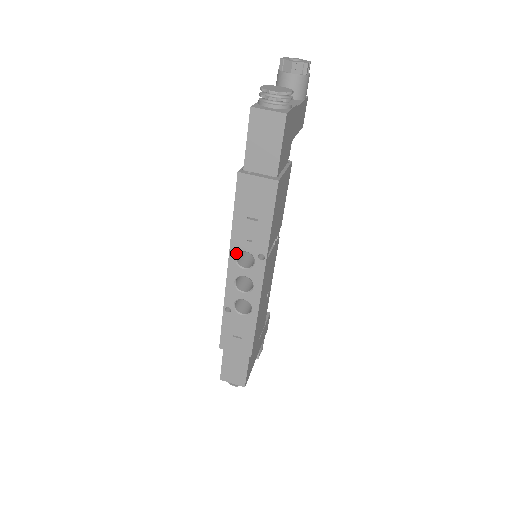
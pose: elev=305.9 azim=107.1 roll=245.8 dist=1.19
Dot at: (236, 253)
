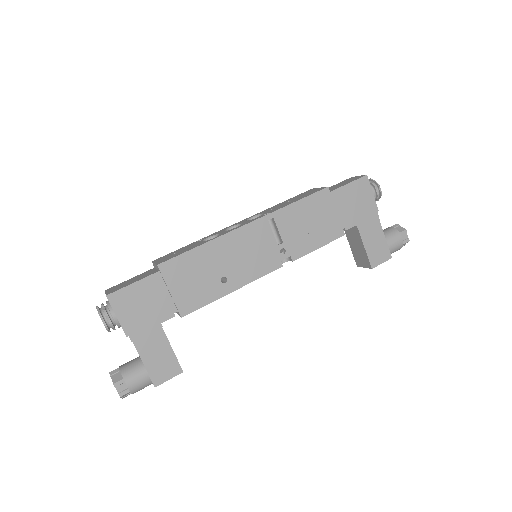
Dot at: (256, 215)
